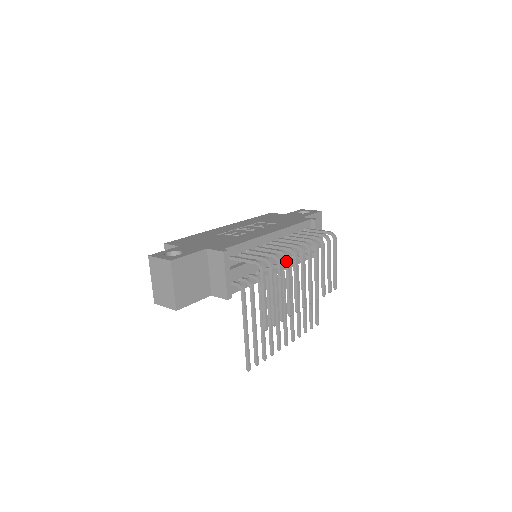
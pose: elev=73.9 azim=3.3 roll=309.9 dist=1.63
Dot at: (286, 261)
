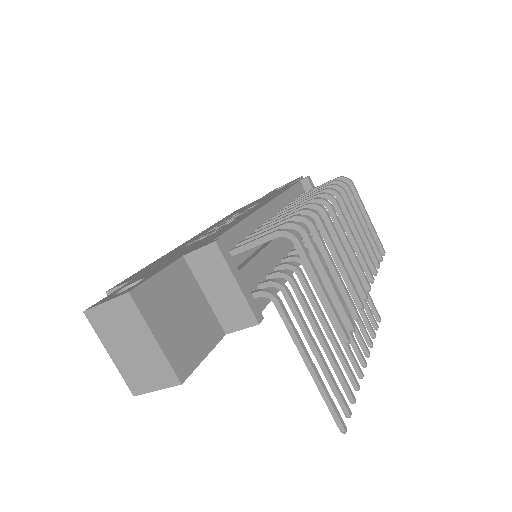
Dot at: (317, 221)
